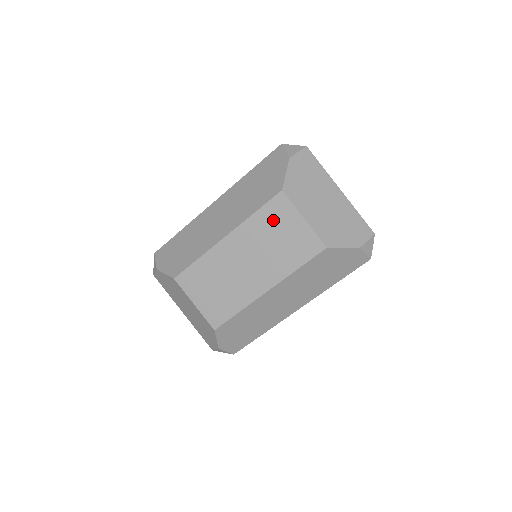
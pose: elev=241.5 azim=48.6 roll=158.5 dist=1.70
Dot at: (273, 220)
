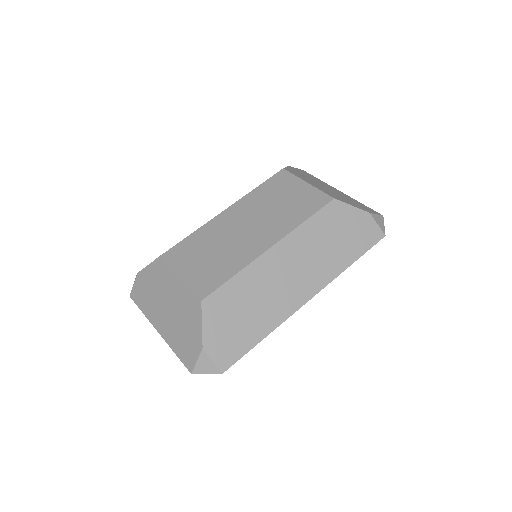
Dot at: (275, 189)
